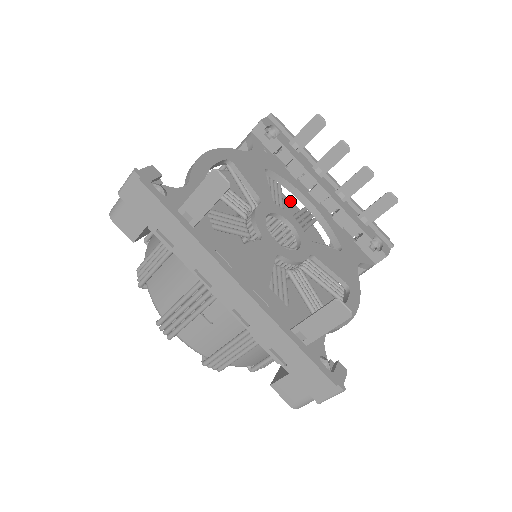
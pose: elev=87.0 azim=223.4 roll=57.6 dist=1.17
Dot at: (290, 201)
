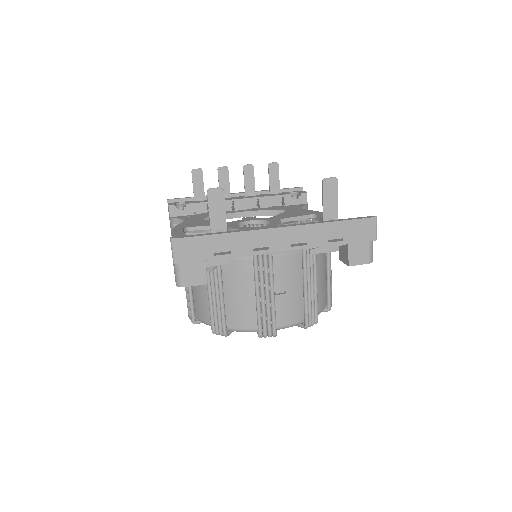
Dot at: occluded
